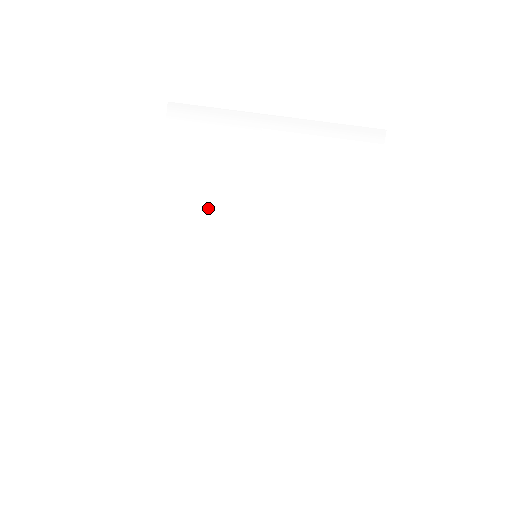
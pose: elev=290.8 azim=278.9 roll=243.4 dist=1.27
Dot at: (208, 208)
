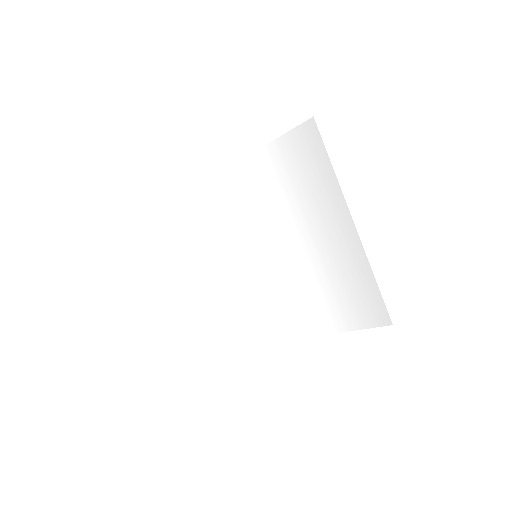
Dot at: (263, 202)
